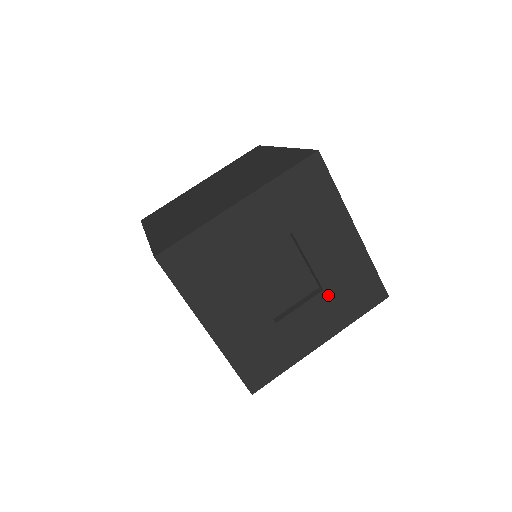
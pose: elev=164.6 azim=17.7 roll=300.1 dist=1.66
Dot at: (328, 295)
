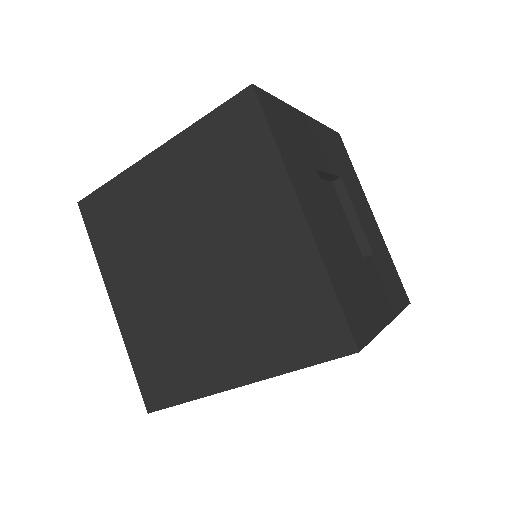
Dot at: (377, 264)
